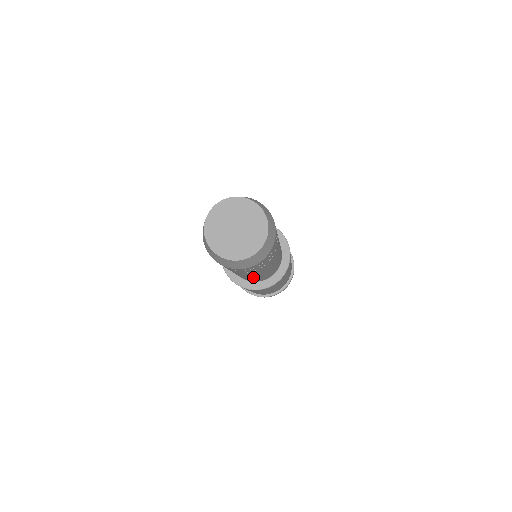
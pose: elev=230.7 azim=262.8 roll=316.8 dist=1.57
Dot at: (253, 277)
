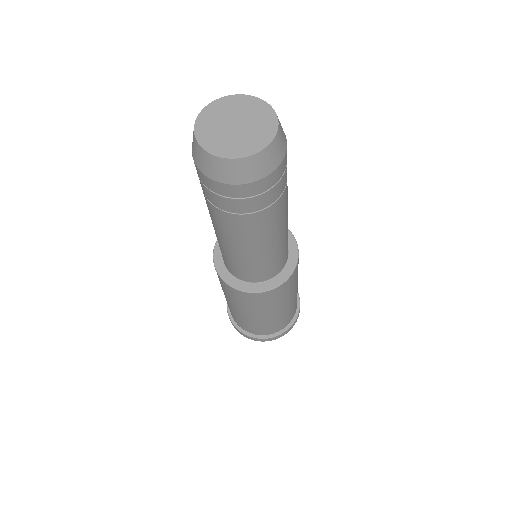
Dot at: (252, 252)
